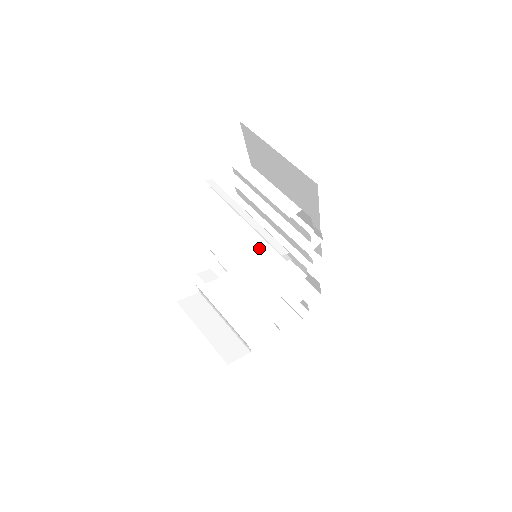
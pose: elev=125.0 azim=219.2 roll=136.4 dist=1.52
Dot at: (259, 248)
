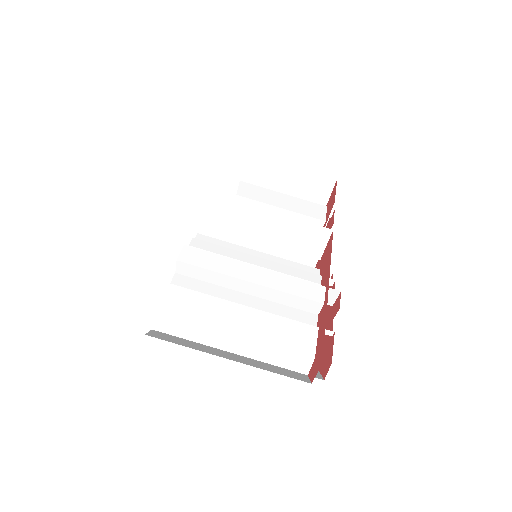
Dot at: occluded
